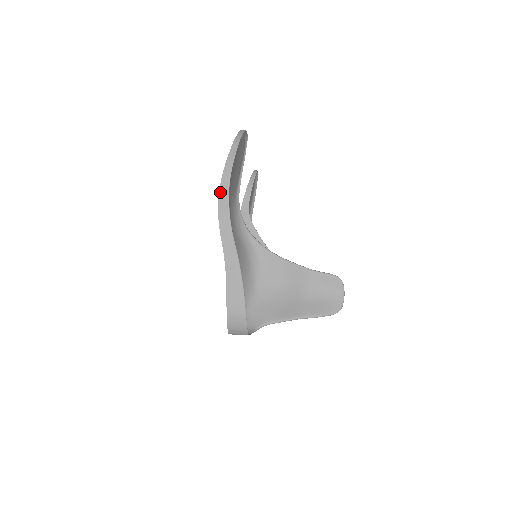
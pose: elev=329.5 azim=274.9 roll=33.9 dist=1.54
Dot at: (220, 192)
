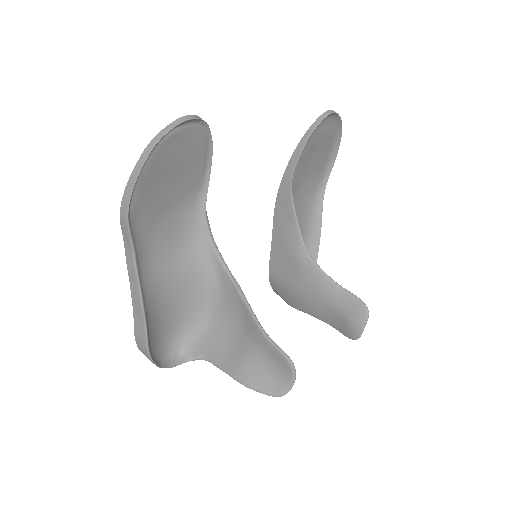
Dot at: (121, 218)
